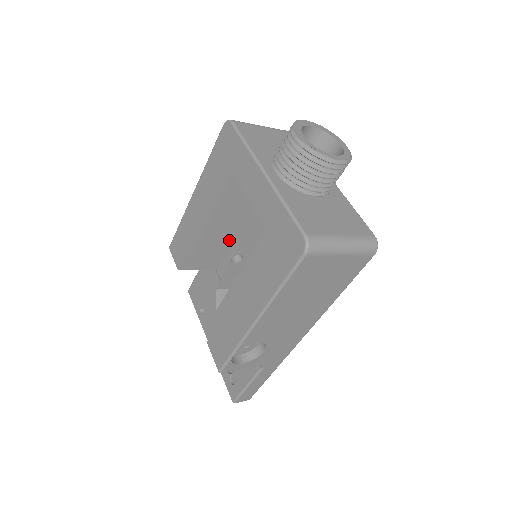
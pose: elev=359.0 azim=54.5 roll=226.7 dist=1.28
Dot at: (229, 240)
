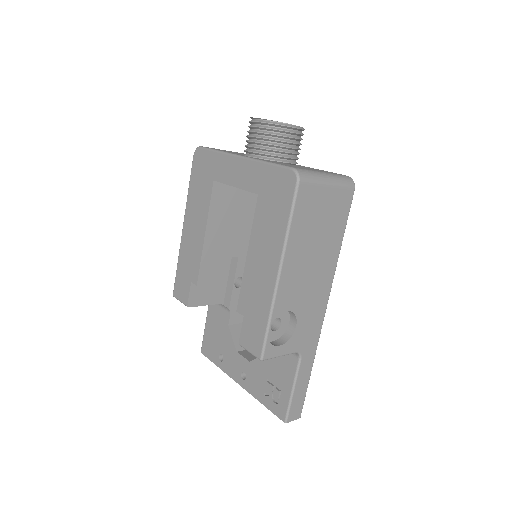
Dot at: (226, 265)
